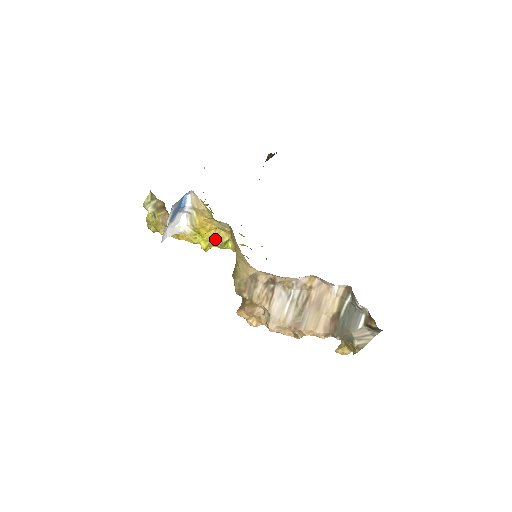
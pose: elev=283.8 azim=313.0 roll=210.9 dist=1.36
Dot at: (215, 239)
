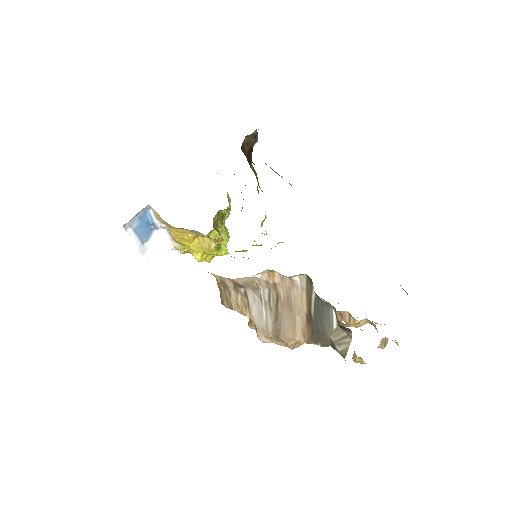
Dot at: occluded
